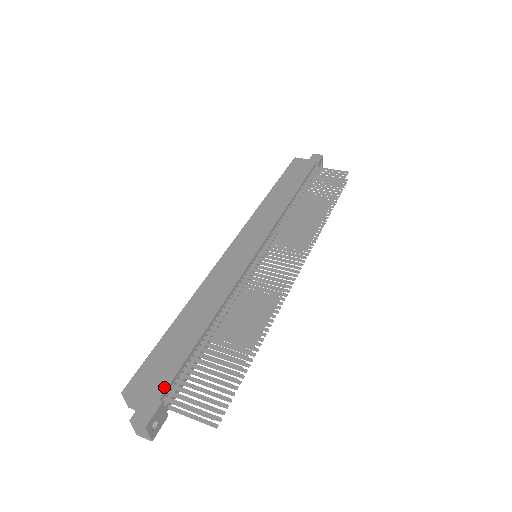
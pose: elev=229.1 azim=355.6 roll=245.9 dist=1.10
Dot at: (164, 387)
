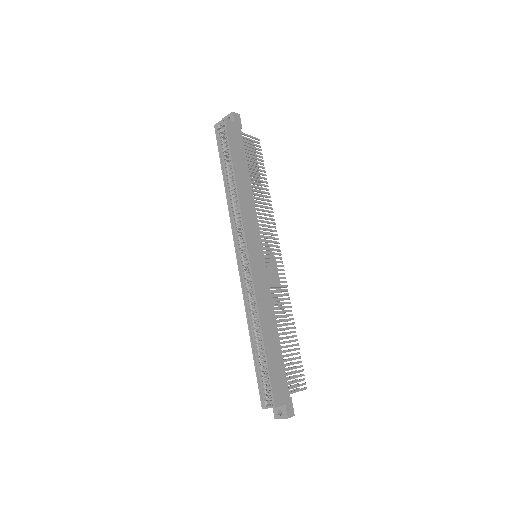
Dot at: (287, 389)
